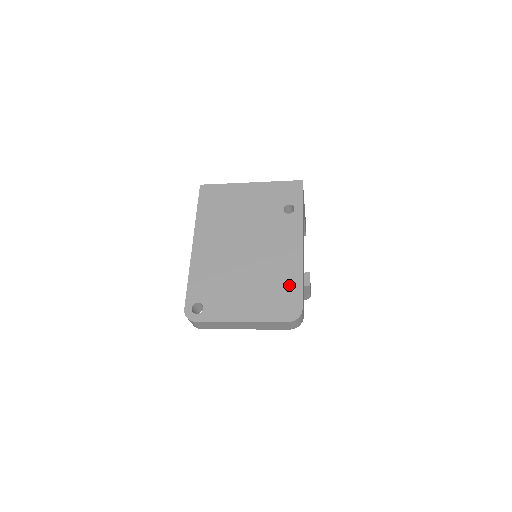
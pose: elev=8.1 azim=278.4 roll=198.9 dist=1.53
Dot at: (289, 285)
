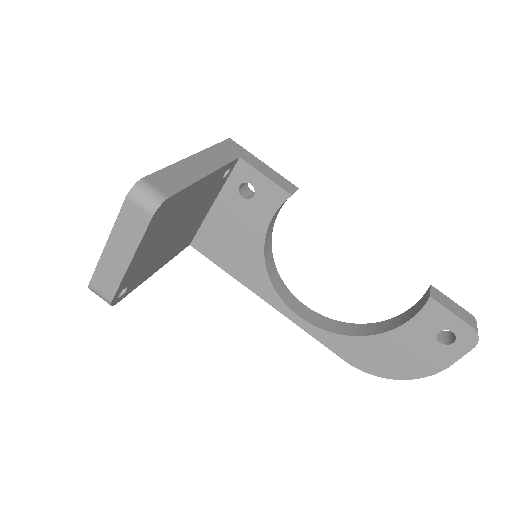
Dot at: occluded
